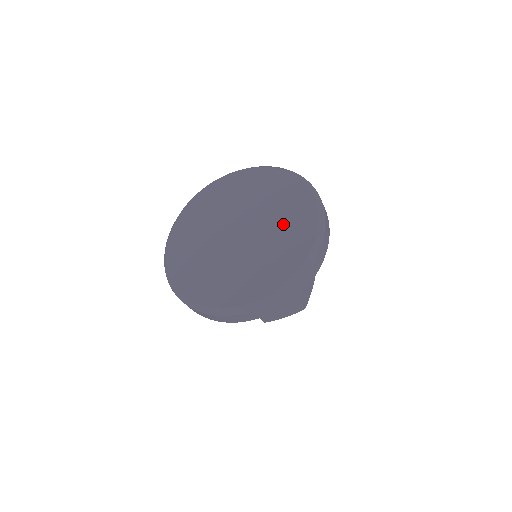
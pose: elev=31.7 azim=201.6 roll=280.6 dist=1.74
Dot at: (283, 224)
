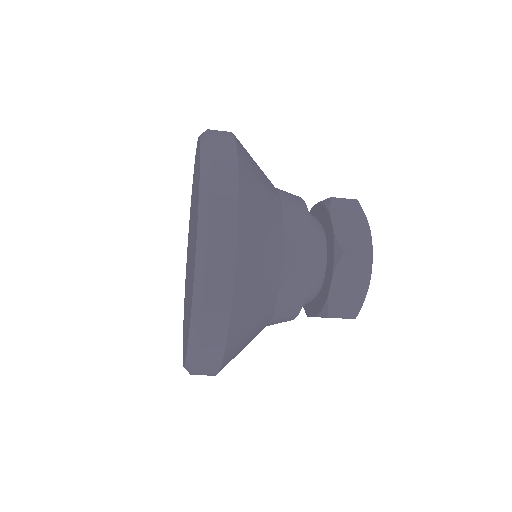
Dot at: (192, 261)
